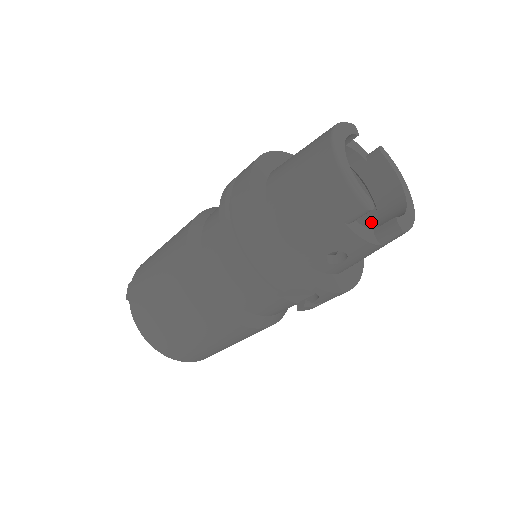
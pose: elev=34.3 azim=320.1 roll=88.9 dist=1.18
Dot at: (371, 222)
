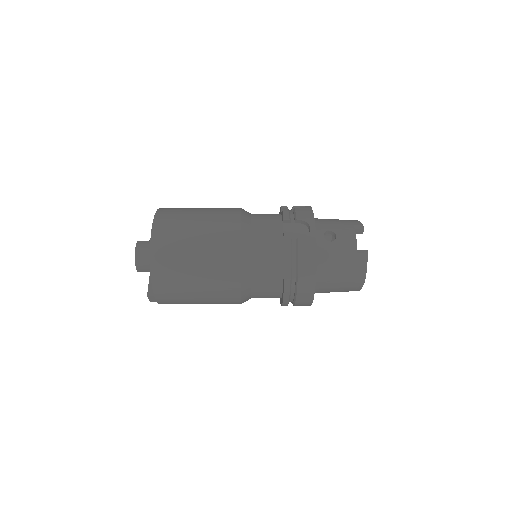
Dot at: occluded
